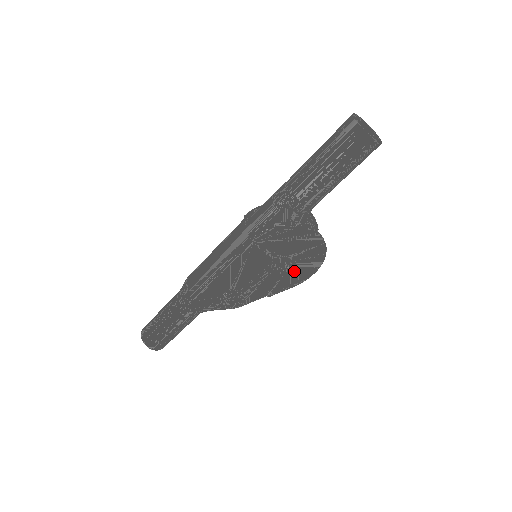
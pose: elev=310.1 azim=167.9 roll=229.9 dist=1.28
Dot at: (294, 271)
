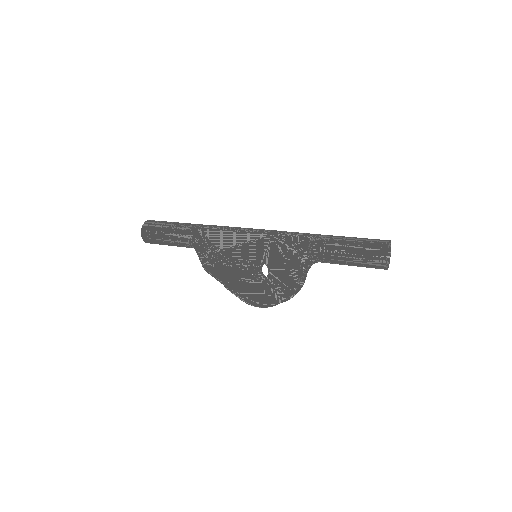
Dot at: (257, 288)
